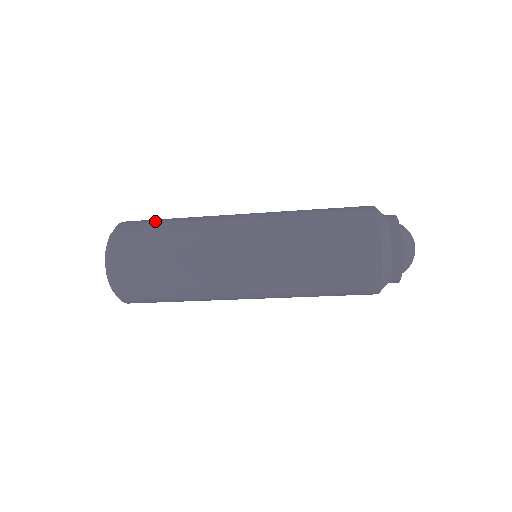
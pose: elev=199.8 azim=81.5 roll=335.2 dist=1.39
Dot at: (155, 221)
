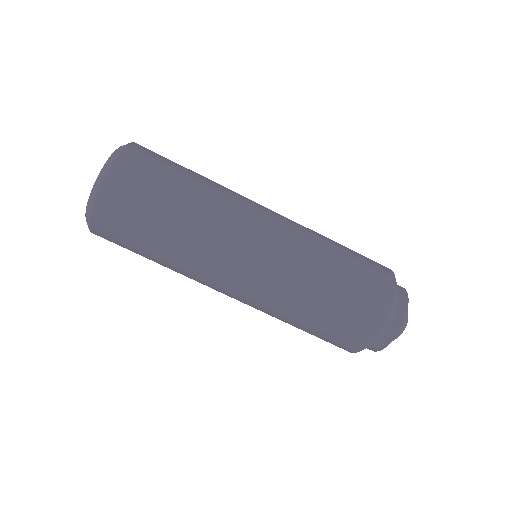
Dot at: occluded
